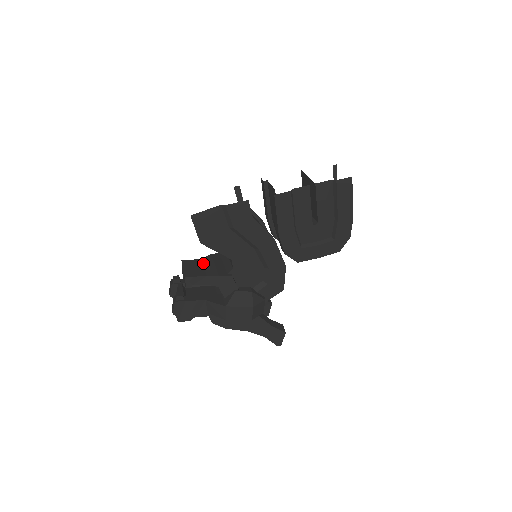
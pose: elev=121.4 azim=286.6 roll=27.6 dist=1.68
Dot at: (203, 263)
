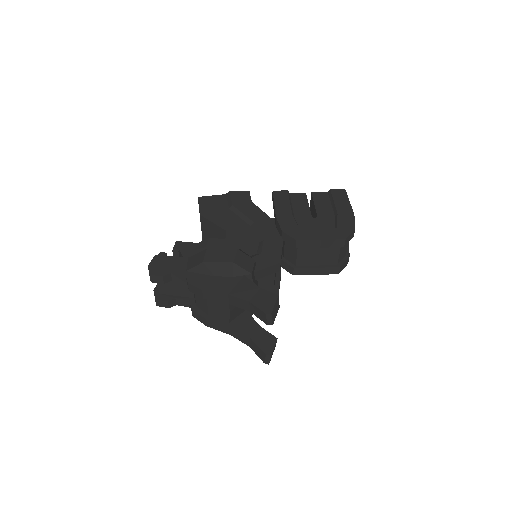
Dot at: occluded
